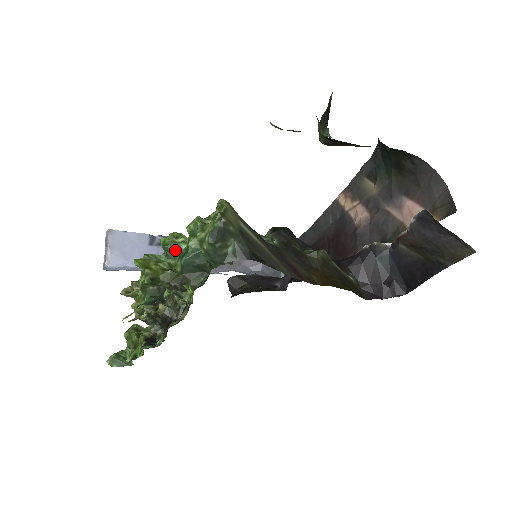
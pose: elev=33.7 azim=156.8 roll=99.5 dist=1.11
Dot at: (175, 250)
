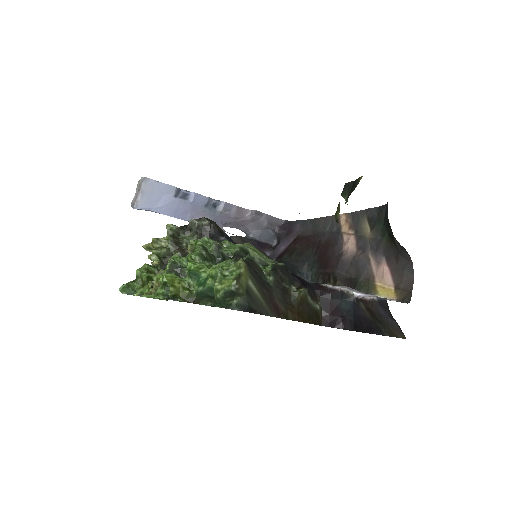
Dot at: (196, 275)
